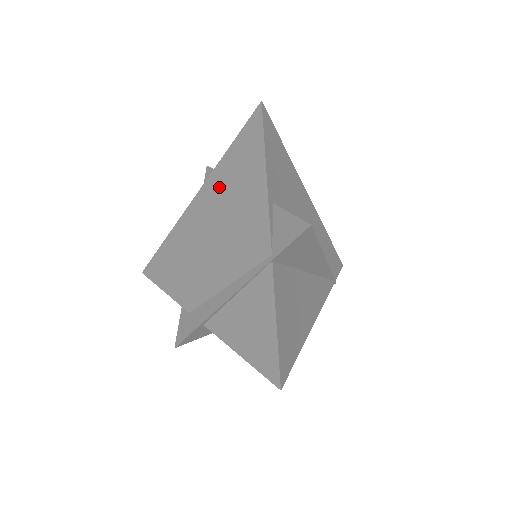
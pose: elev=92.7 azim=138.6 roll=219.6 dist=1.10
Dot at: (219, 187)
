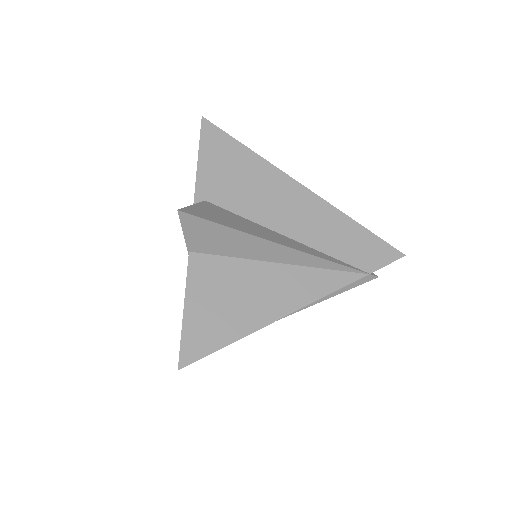
Dot at: occluded
